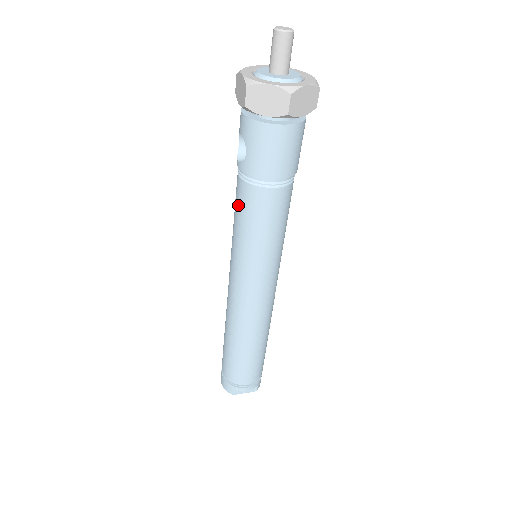
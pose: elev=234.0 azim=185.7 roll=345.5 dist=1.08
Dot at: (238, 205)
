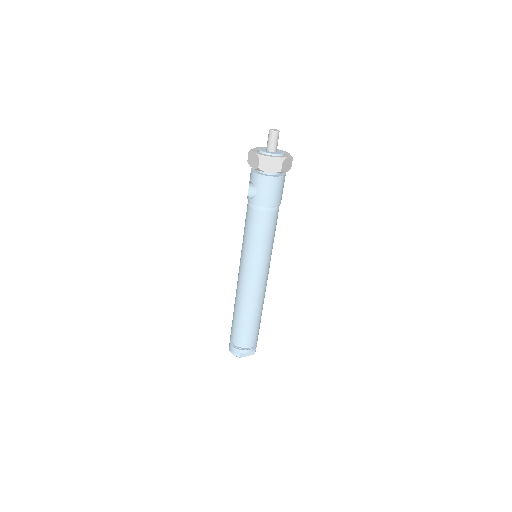
Dot at: (249, 223)
